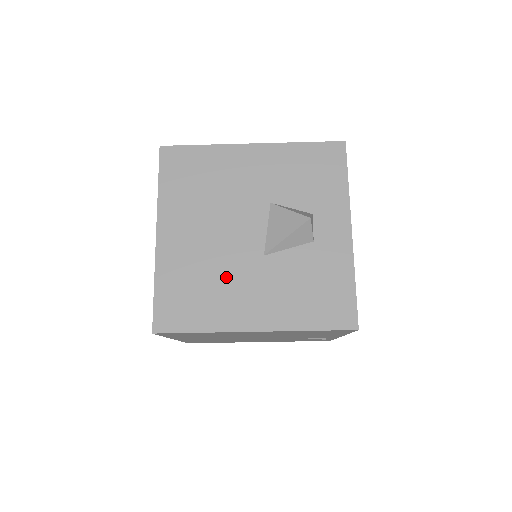
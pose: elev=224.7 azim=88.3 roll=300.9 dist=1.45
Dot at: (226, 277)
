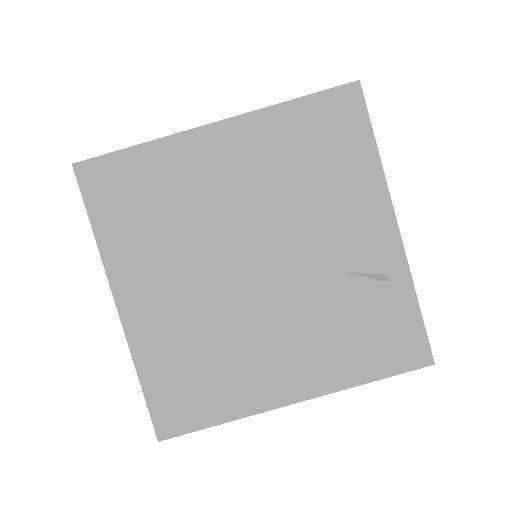
Dot at: occluded
